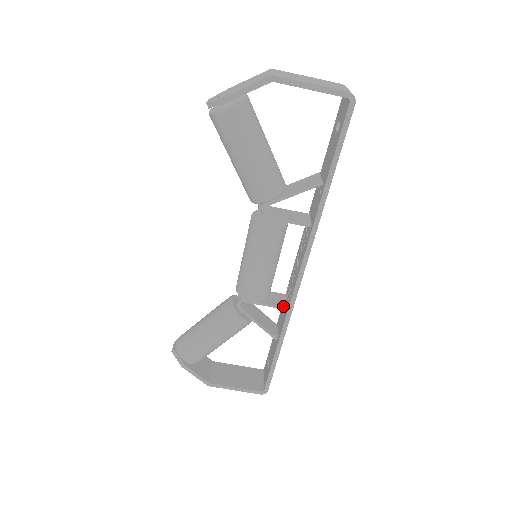
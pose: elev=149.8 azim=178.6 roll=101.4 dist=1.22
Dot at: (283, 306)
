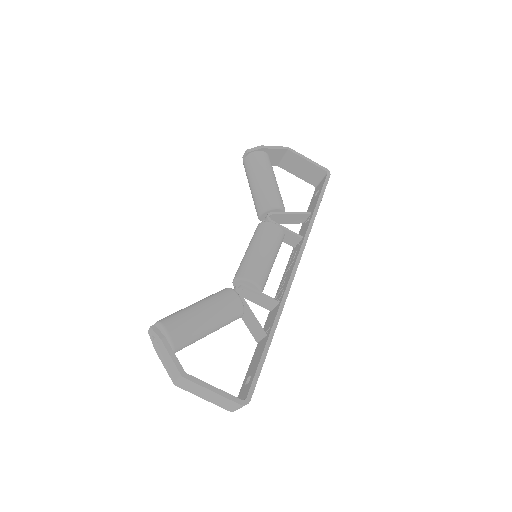
Dot at: (276, 300)
